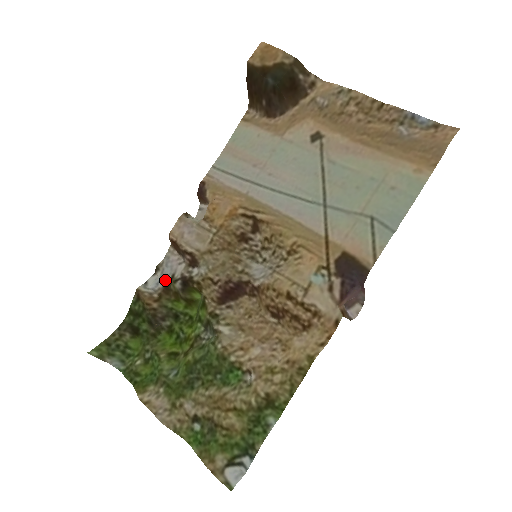
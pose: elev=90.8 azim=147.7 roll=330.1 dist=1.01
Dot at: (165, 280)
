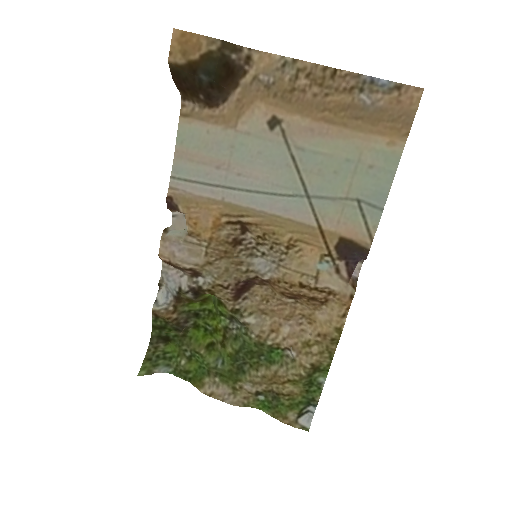
Dot at: (173, 293)
